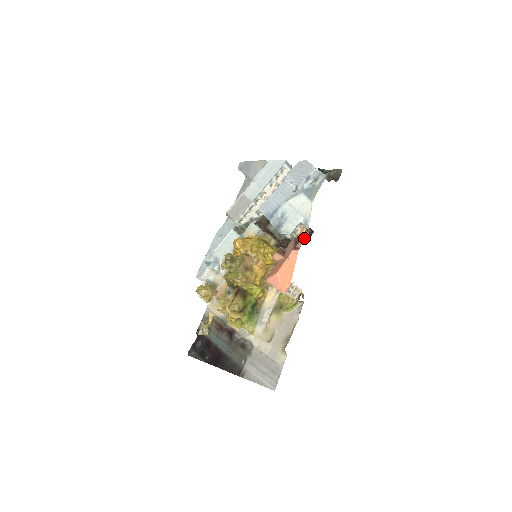
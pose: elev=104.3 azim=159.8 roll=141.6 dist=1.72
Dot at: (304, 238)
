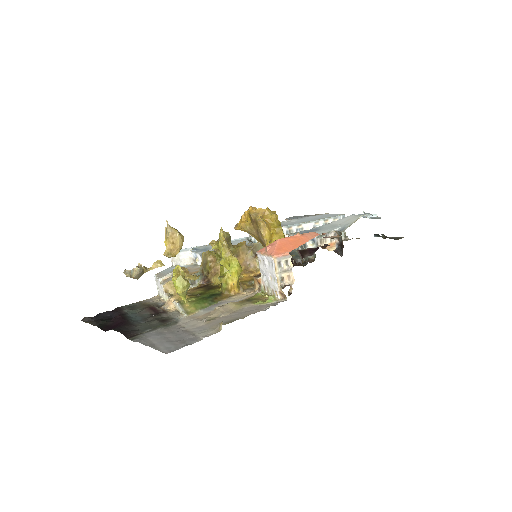
Dot at: (332, 237)
